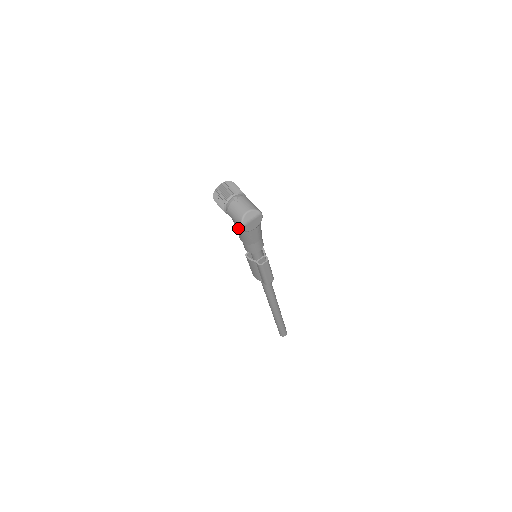
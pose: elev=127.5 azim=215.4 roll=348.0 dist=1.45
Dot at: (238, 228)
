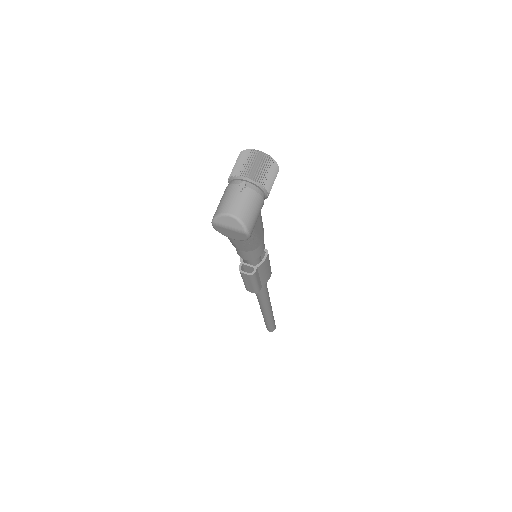
Dot at: occluded
